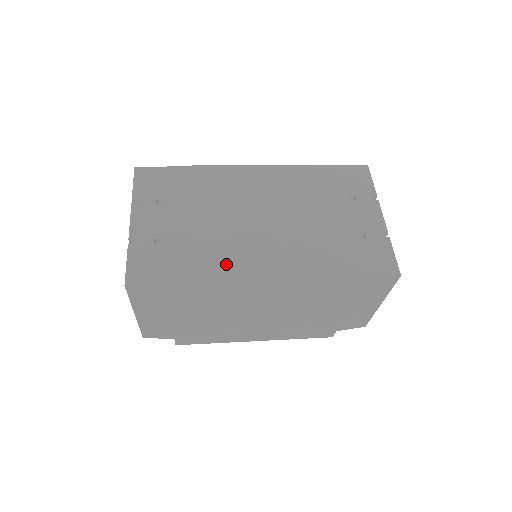
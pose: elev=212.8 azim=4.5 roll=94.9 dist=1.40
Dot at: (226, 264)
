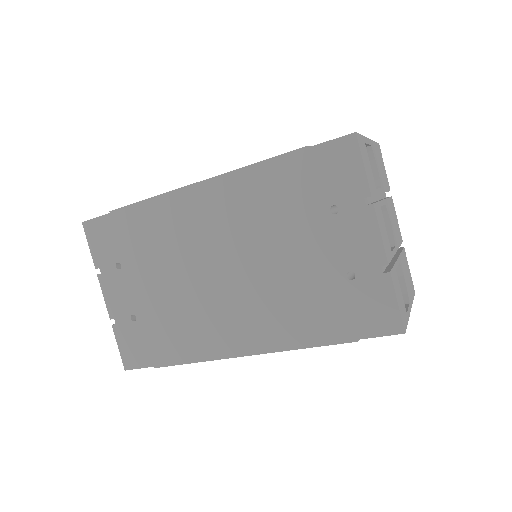
Dot at: (200, 339)
